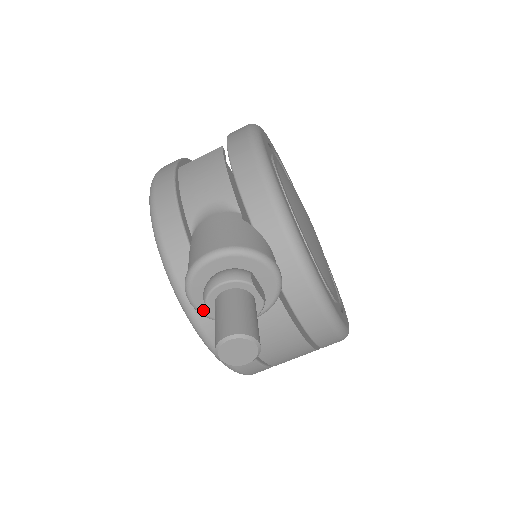
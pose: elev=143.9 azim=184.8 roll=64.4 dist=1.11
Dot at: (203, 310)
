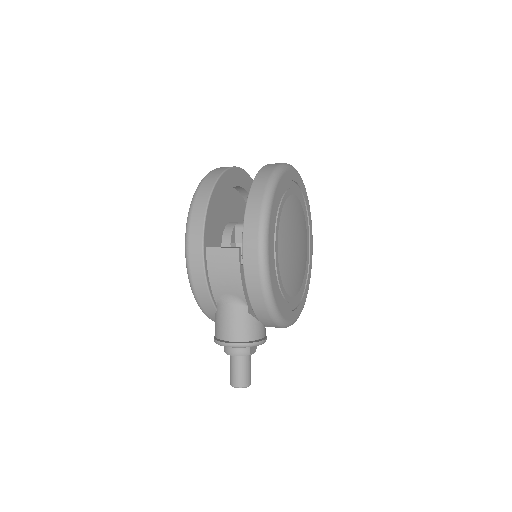
Dot at: occluded
